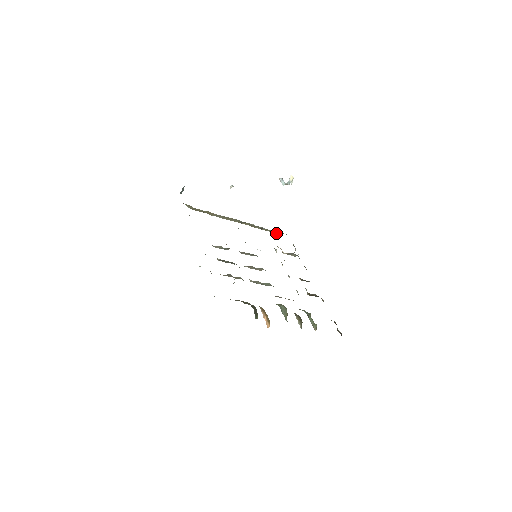
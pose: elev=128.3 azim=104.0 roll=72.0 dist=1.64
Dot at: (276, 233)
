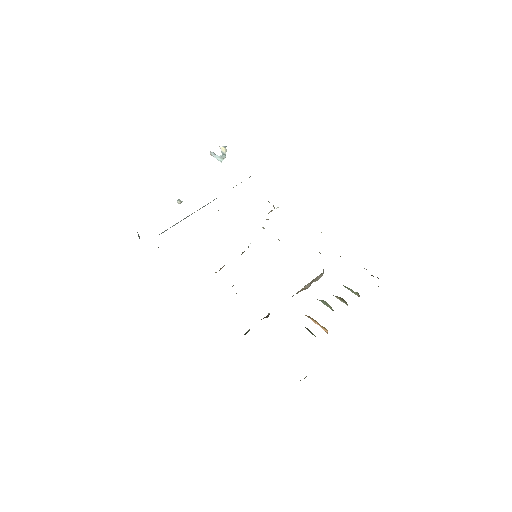
Dot at: occluded
